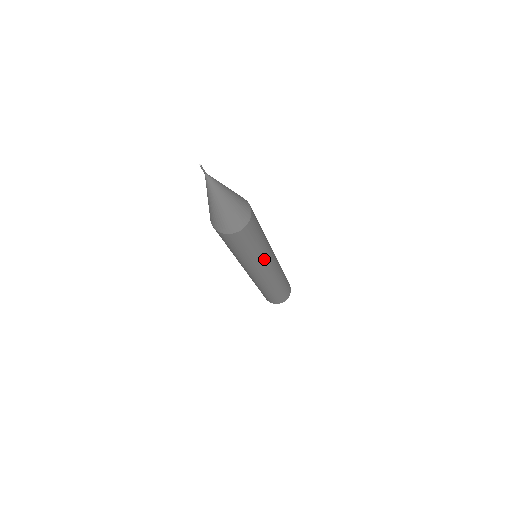
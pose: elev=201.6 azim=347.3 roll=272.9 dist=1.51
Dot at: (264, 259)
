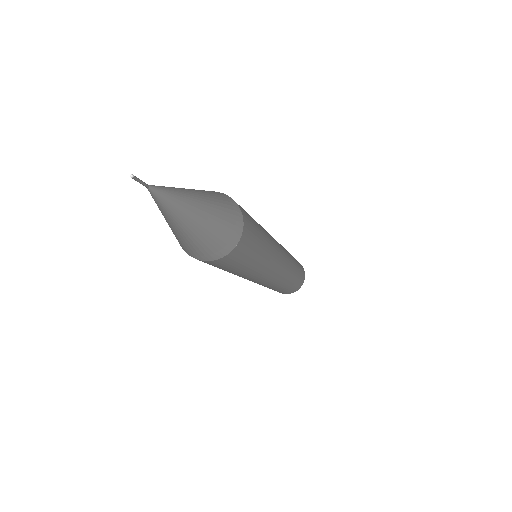
Dot at: (269, 266)
